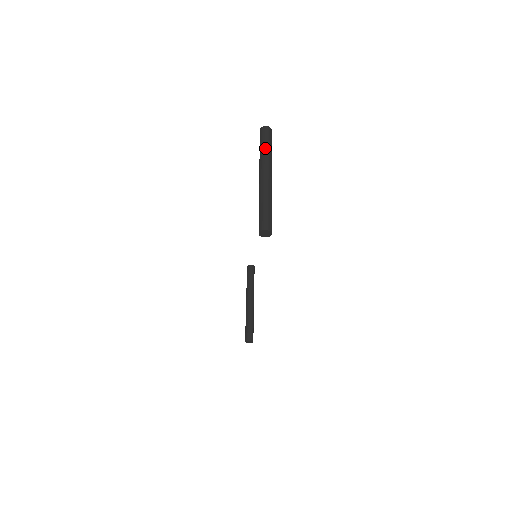
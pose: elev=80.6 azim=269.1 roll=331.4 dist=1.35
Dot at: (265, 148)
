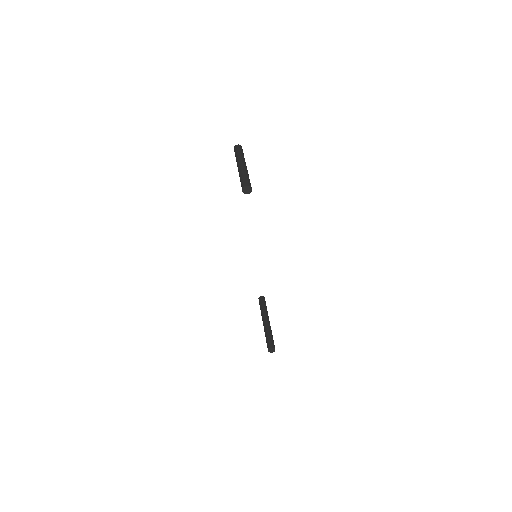
Dot at: (238, 153)
